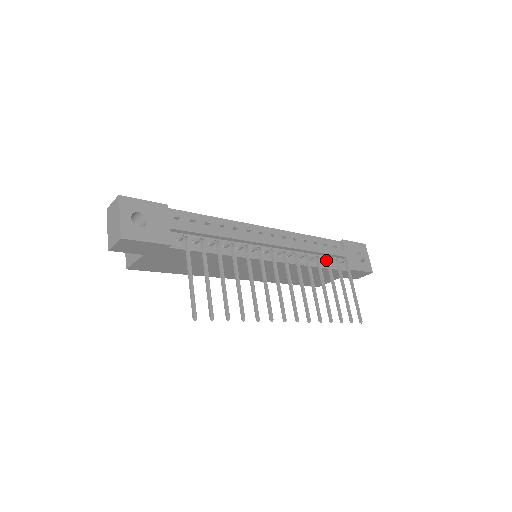
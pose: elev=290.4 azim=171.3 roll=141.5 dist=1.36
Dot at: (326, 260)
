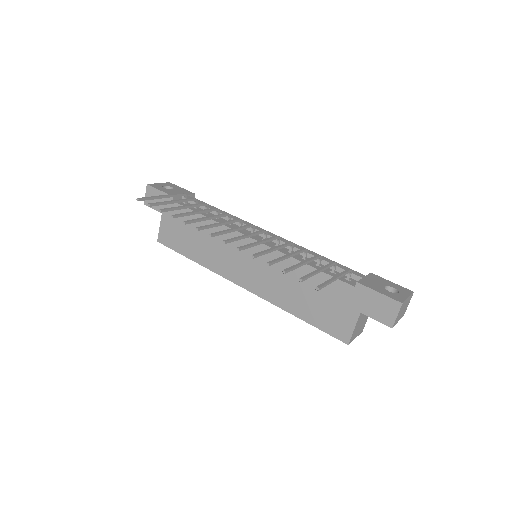
Dot at: occluded
